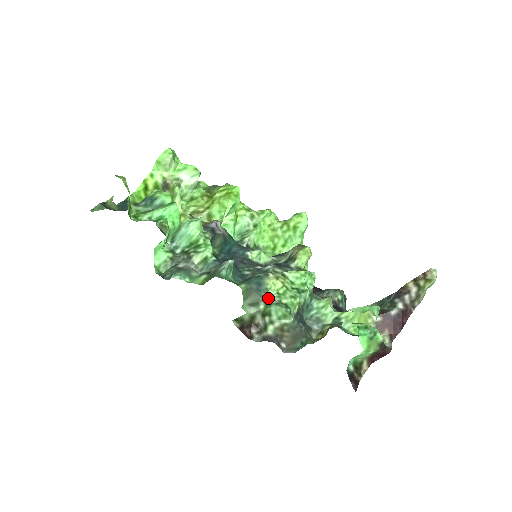
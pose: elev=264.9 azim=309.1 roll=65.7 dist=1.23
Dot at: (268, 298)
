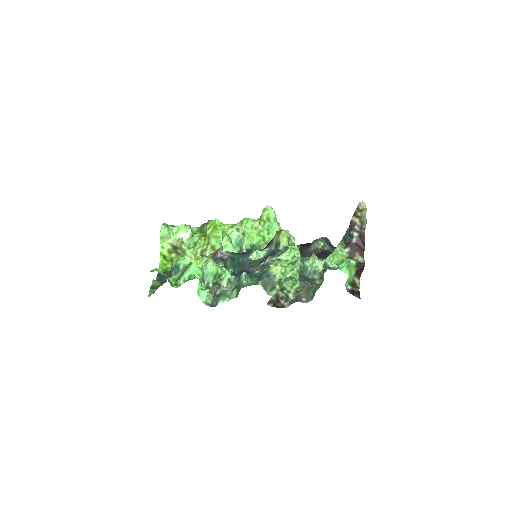
Dot at: (278, 280)
